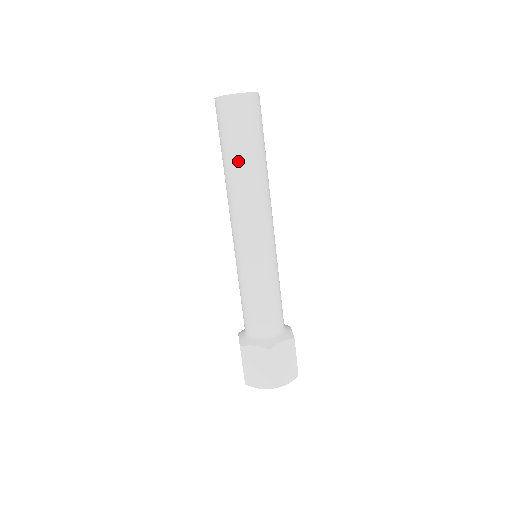
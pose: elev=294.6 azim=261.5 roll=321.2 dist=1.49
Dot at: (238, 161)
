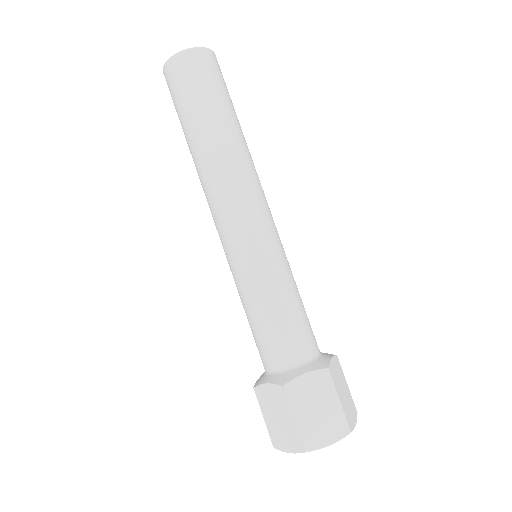
Dot at: (220, 122)
